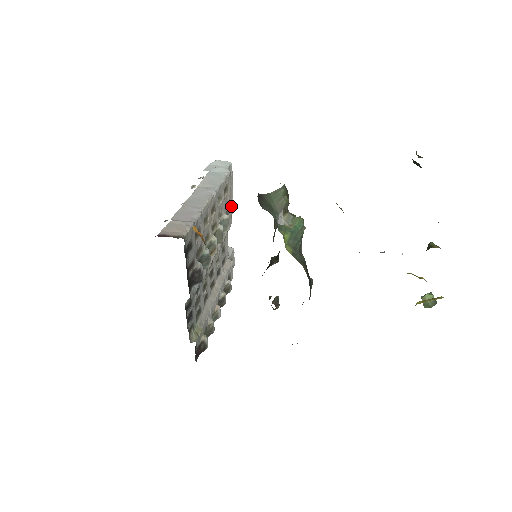
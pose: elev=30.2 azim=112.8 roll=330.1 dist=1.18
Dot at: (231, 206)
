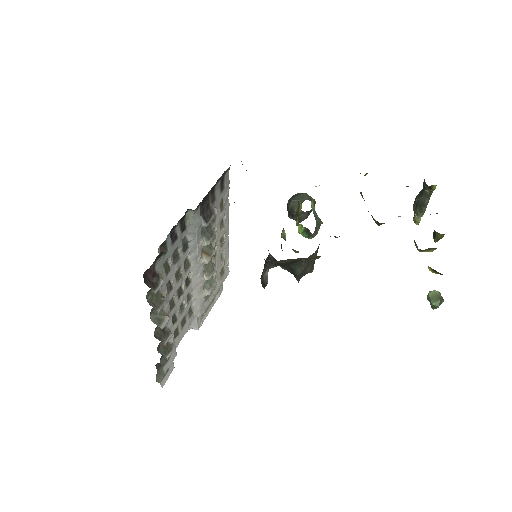
Dot at: (202, 319)
